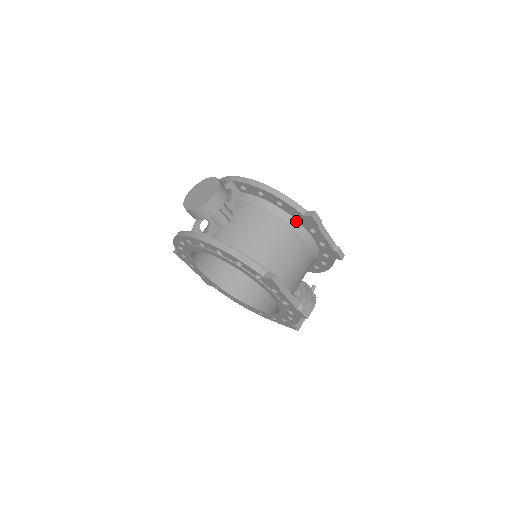
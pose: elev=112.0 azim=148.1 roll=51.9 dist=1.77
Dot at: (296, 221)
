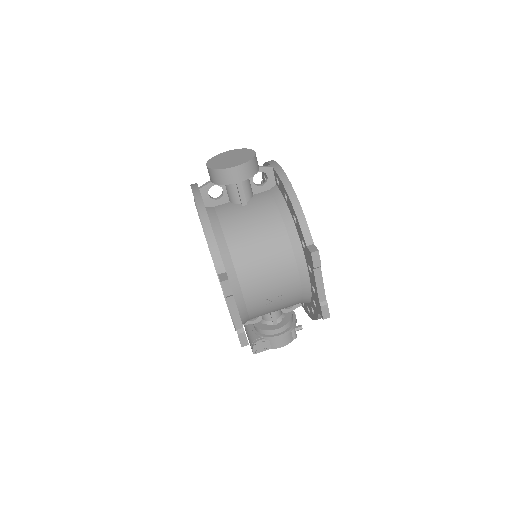
Dot at: (301, 248)
